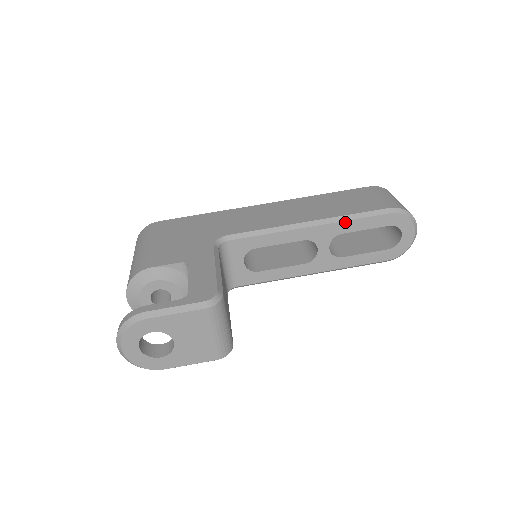
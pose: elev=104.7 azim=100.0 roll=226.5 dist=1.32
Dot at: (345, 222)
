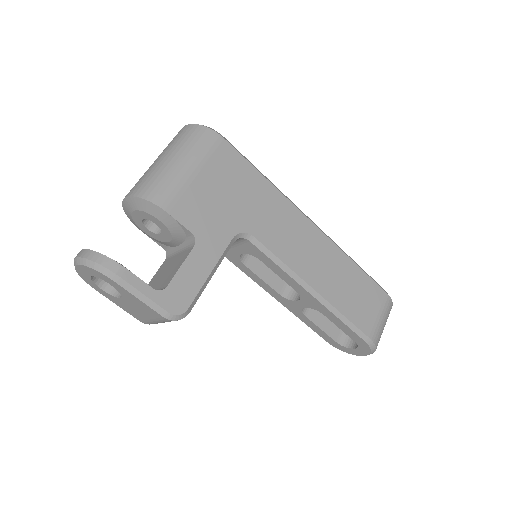
Dot at: (334, 315)
